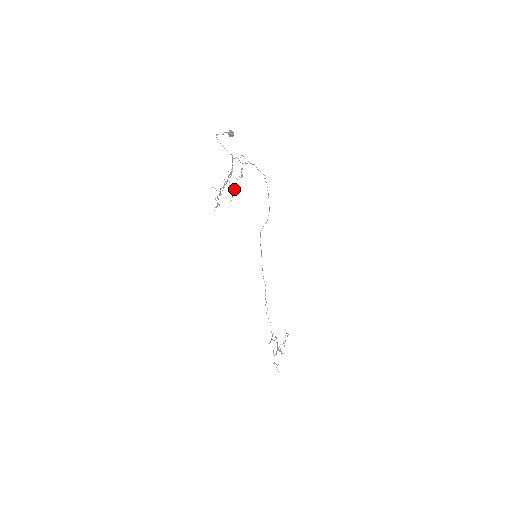
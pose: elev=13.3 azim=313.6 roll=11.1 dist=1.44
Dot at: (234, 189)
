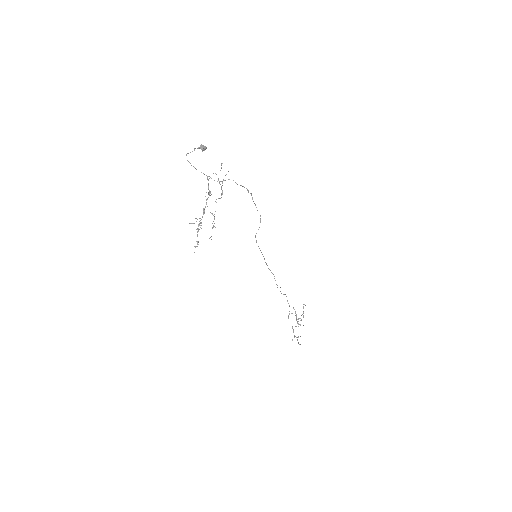
Dot at: occluded
